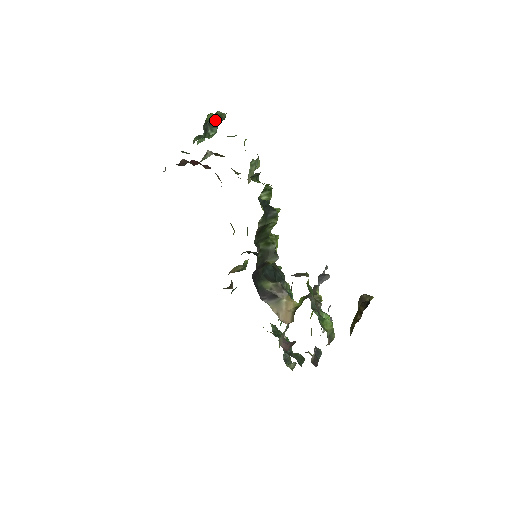
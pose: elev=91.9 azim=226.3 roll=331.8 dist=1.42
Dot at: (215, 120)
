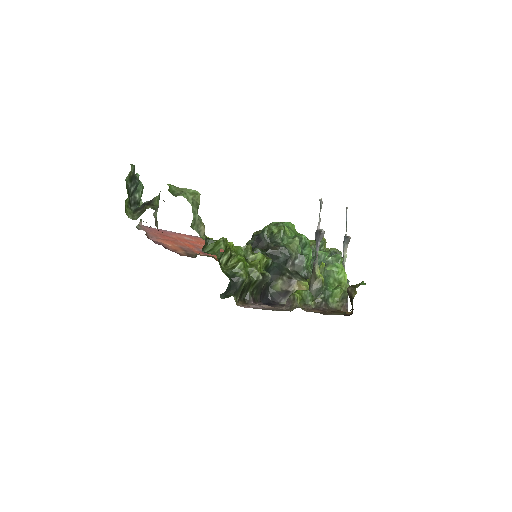
Dot at: (131, 185)
